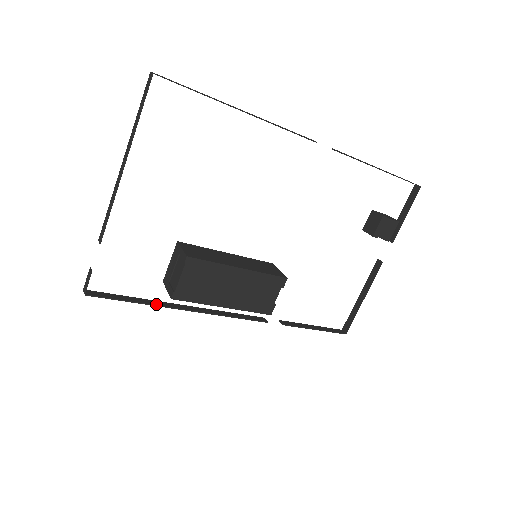
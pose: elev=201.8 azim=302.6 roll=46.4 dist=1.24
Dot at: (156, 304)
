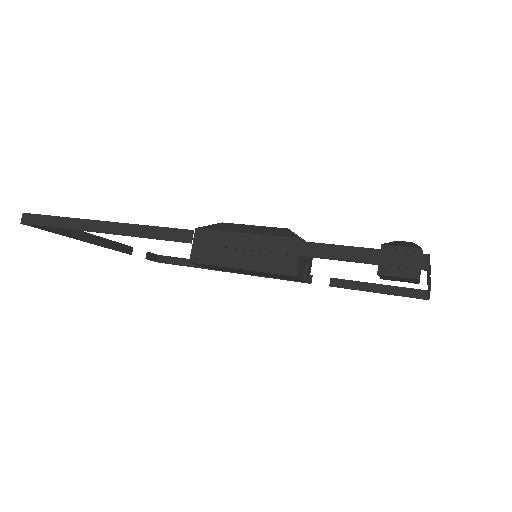
Dot at: (204, 267)
